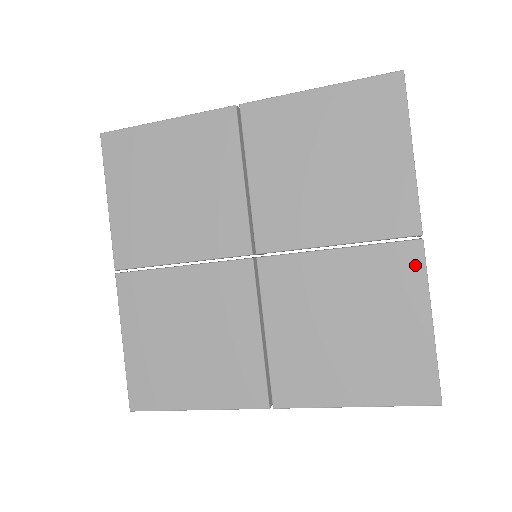
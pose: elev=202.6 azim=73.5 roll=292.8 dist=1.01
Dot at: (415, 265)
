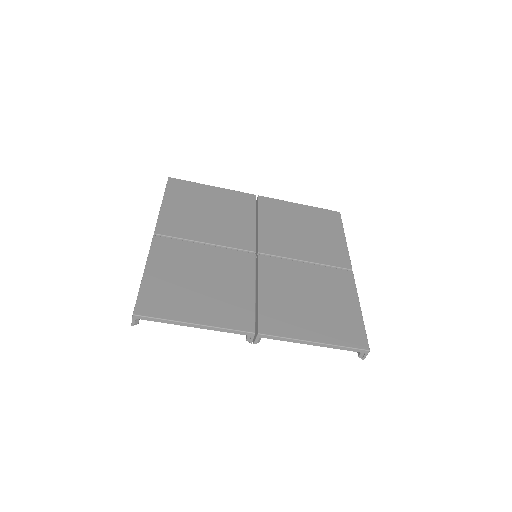
Dot at: (350, 281)
